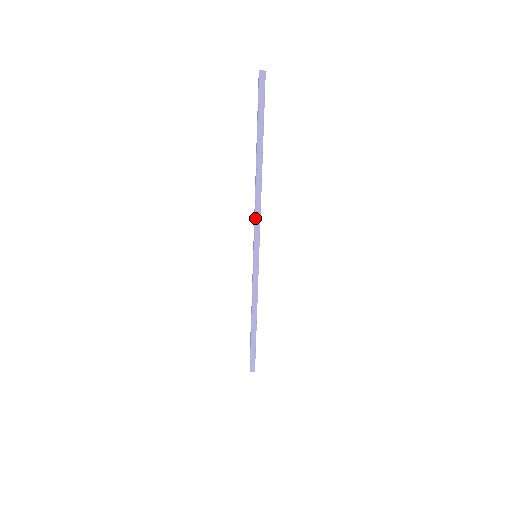
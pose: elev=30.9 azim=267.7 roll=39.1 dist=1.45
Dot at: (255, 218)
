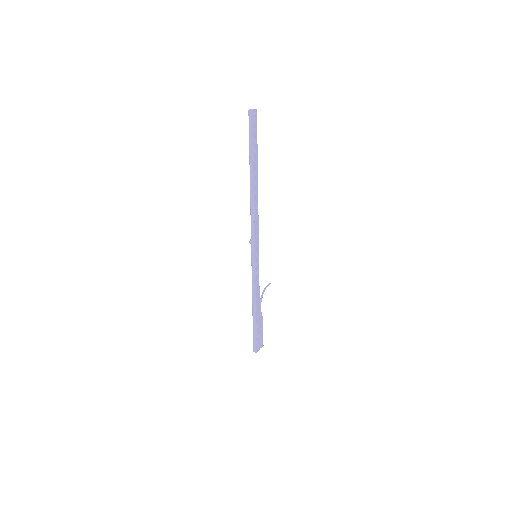
Dot at: (251, 225)
